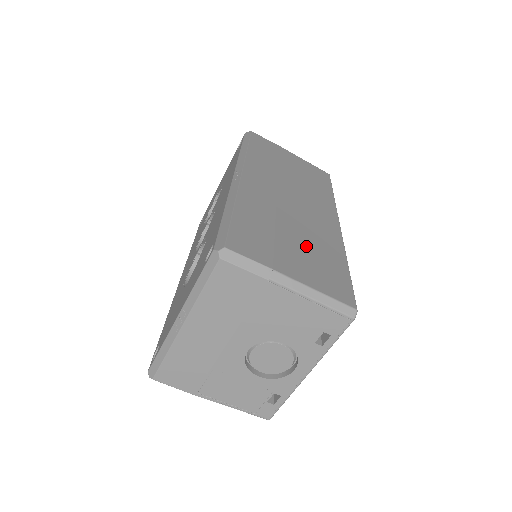
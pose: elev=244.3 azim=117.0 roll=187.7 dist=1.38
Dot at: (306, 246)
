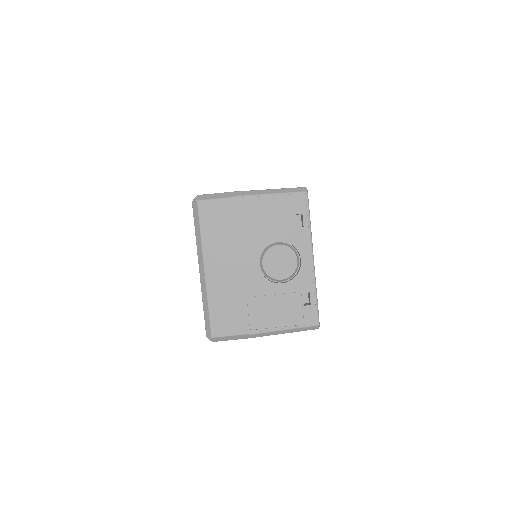
Dot at: occluded
